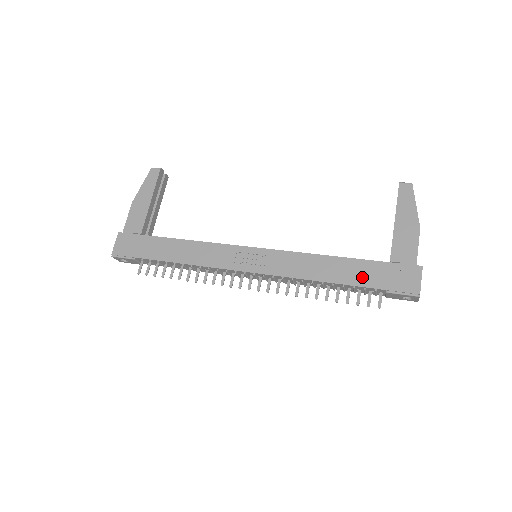
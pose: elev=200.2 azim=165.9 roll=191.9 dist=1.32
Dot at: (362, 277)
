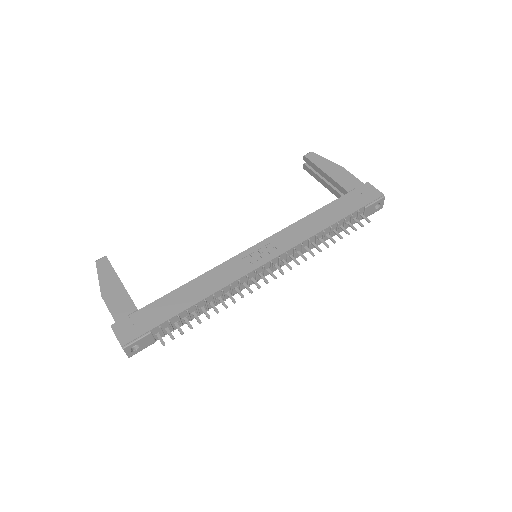
Dot at: (343, 210)
